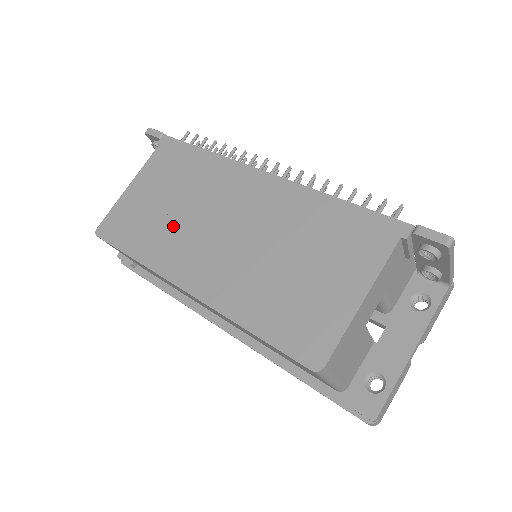
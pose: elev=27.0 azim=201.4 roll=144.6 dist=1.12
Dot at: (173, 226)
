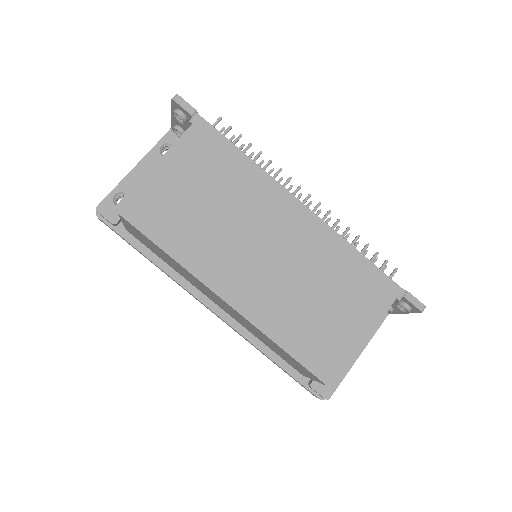
Dot at: (212, 231)
